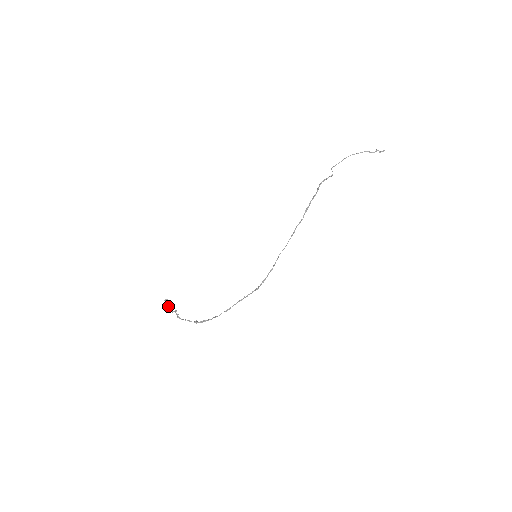
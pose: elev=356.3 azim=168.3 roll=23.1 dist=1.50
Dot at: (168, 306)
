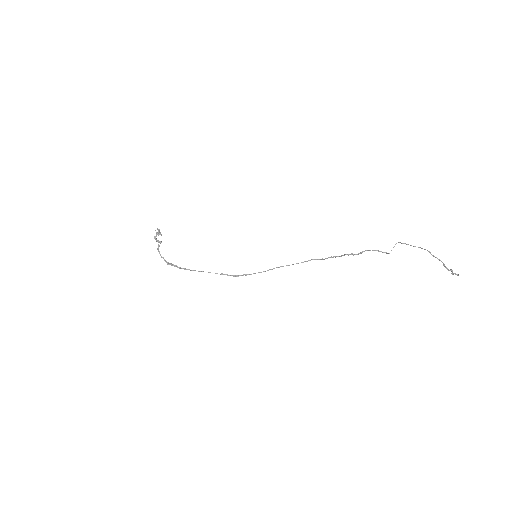
Dot at: (156, 234)
